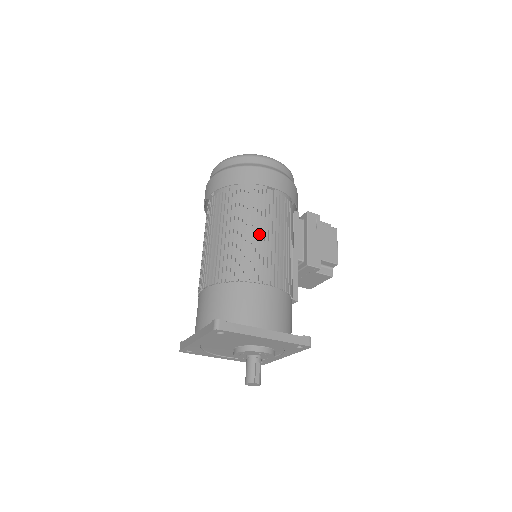
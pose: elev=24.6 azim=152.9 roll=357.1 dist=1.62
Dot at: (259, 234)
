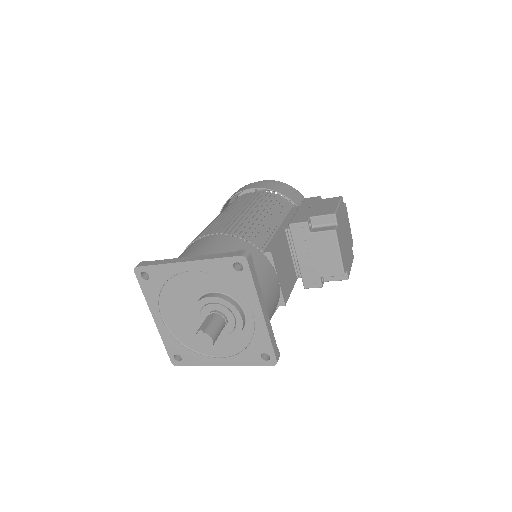
Dot at: occluded
